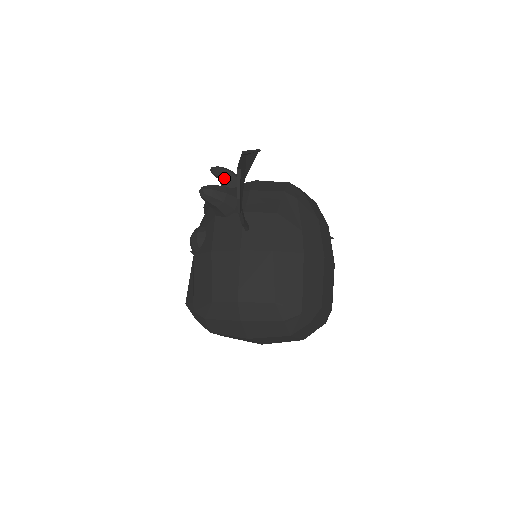
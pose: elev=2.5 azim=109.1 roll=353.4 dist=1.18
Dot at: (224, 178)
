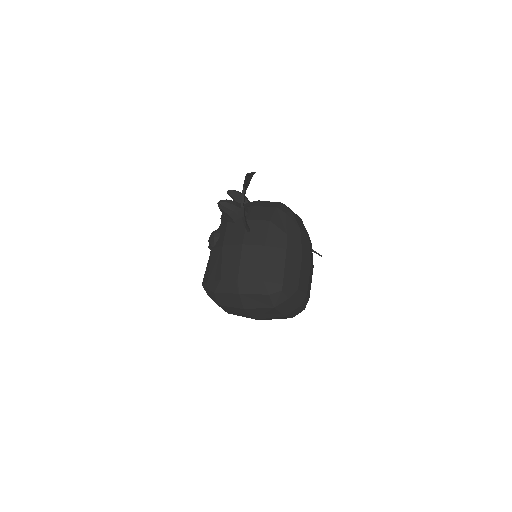
Dot at: (236, 198)
